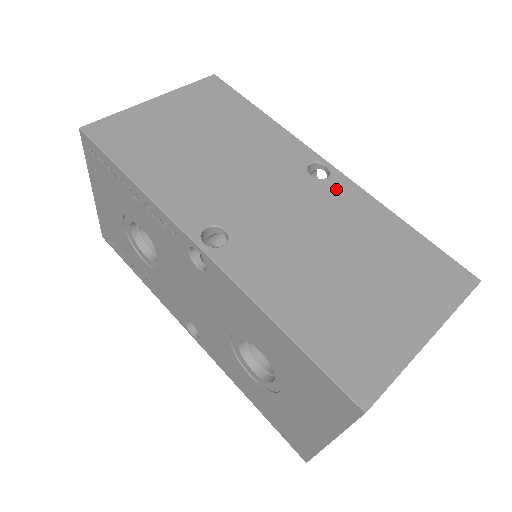
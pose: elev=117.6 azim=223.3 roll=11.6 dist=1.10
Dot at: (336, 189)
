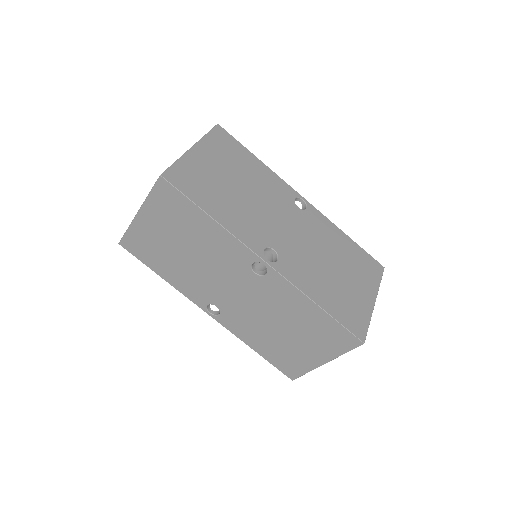
Dot at: (272, 284)
